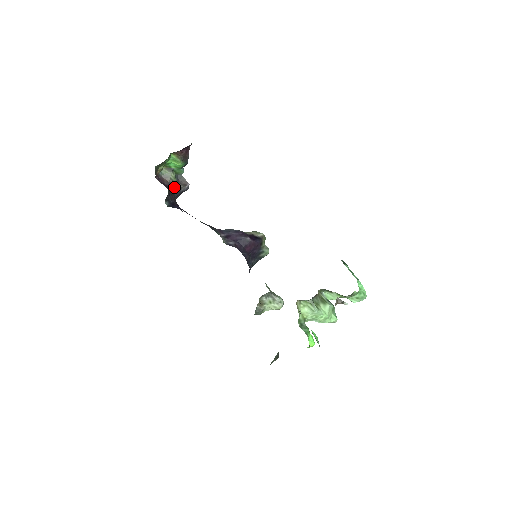
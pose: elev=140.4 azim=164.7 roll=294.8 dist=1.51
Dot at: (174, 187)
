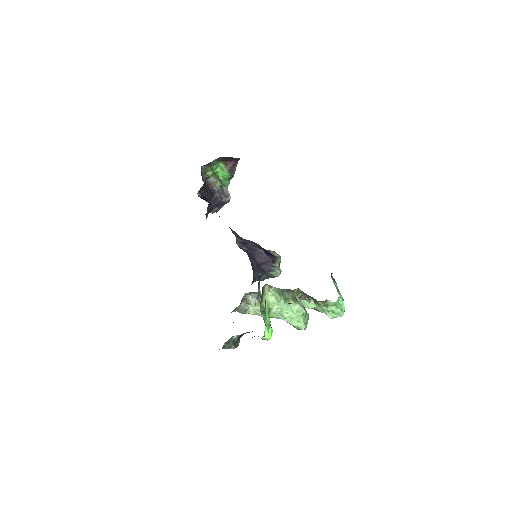
Dot at: (216, 194)
